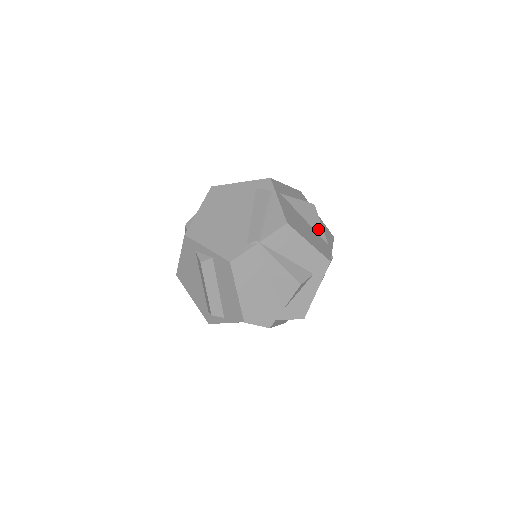
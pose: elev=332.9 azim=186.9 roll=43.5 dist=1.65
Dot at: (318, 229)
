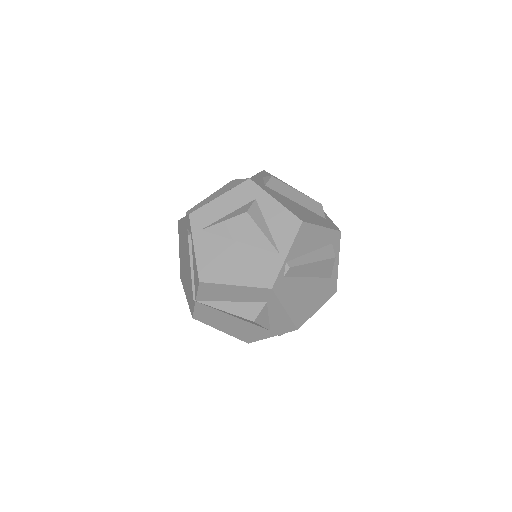
Dot at: (260, 242)
